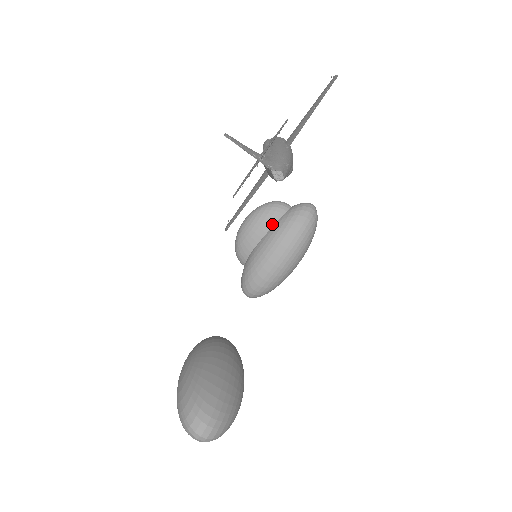
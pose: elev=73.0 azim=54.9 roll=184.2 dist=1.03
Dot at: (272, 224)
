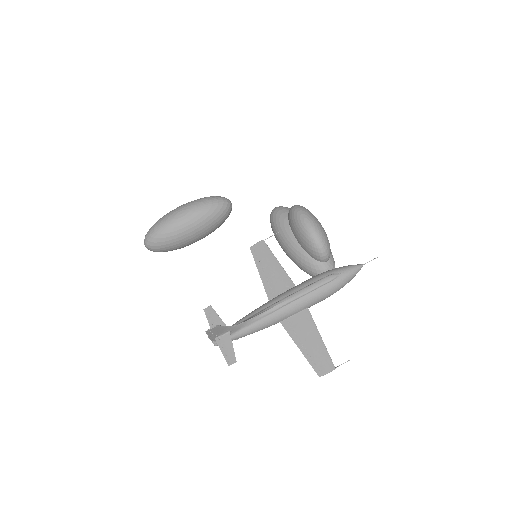
Dot at: (305, 249)
